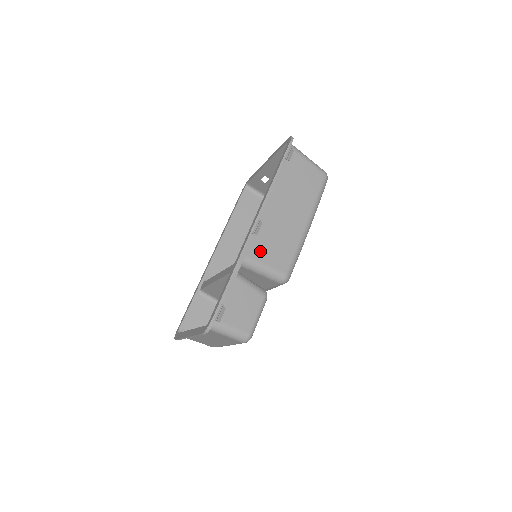
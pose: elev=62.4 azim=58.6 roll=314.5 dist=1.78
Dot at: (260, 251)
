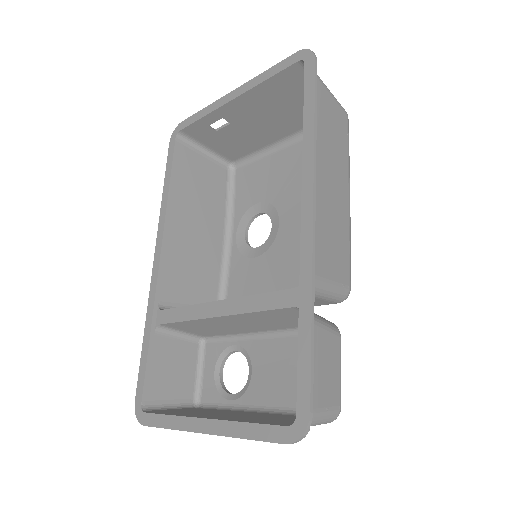
Dot at: (321, 260)
